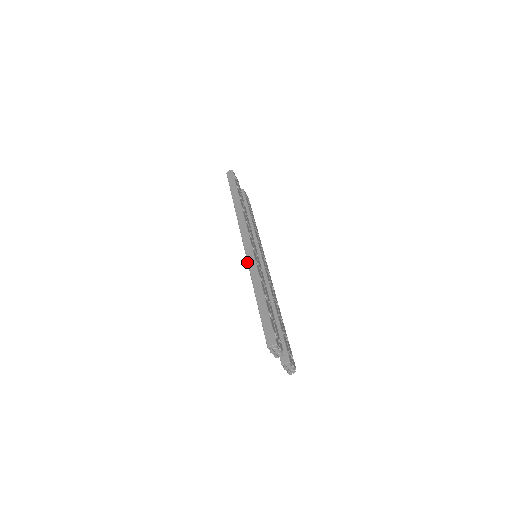
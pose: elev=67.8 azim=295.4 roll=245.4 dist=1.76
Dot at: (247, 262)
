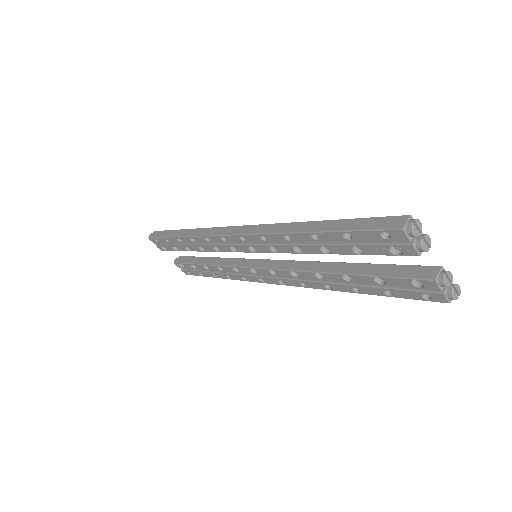
Dot at: (255, 234)
